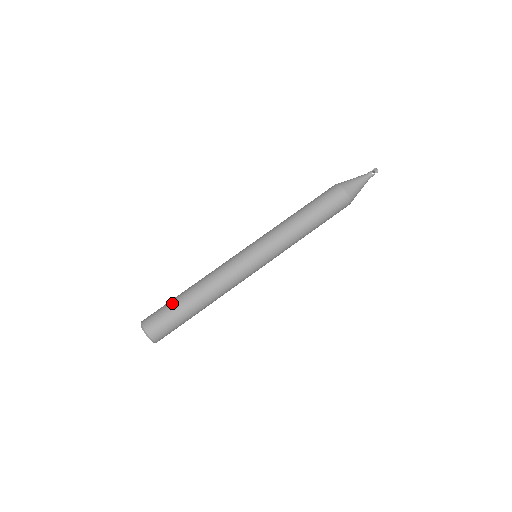
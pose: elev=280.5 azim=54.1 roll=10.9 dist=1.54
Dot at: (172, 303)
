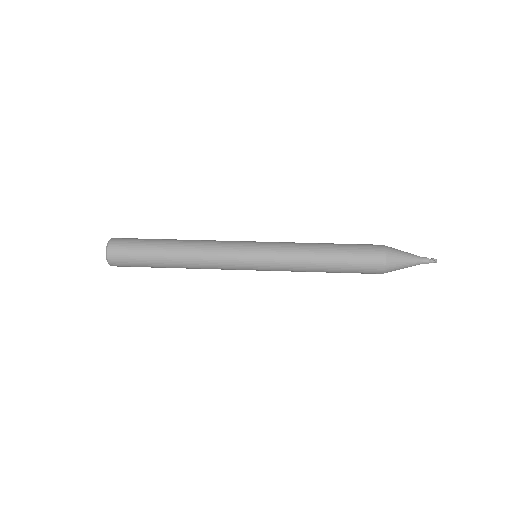
Dot at: occluded
